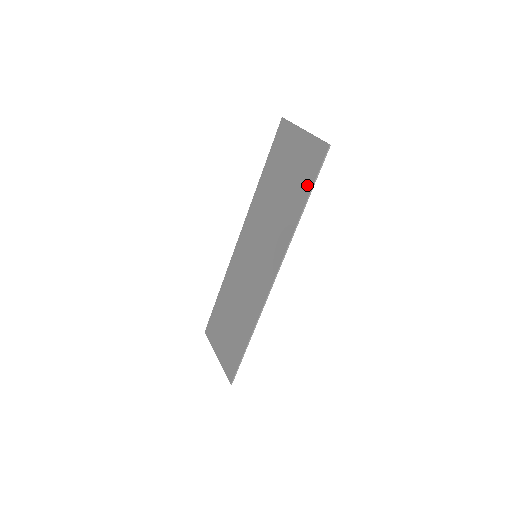
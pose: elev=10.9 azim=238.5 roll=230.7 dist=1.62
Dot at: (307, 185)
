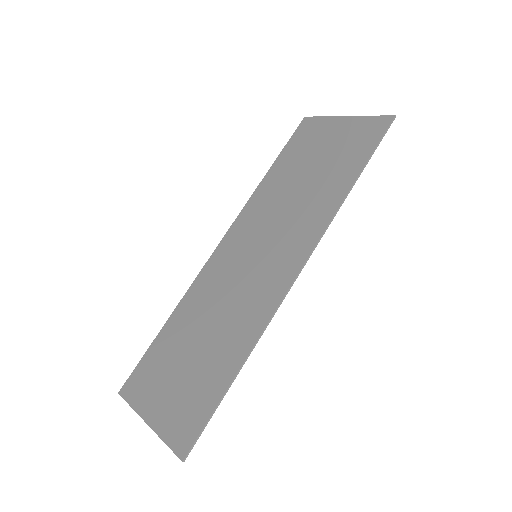
Dot at: (360, 157)
